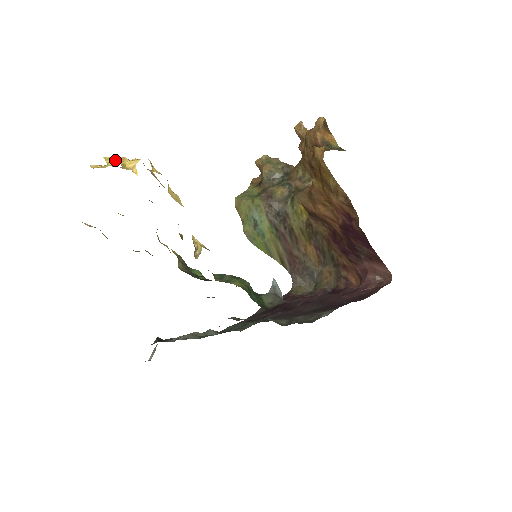
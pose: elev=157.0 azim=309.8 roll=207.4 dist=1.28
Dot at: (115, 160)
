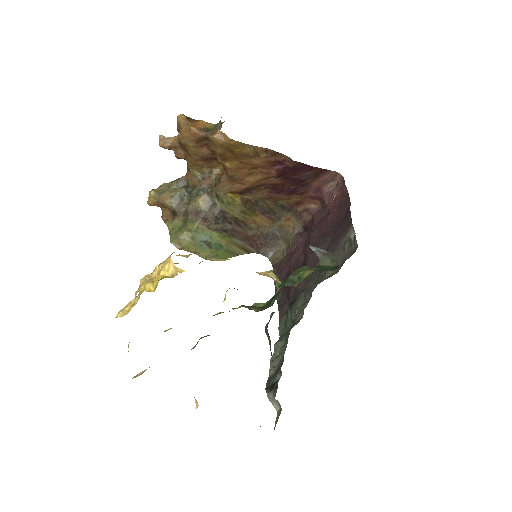
Dot at: (149, 283)
